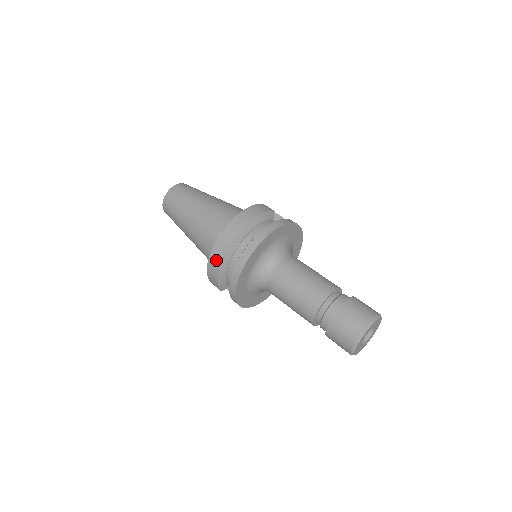
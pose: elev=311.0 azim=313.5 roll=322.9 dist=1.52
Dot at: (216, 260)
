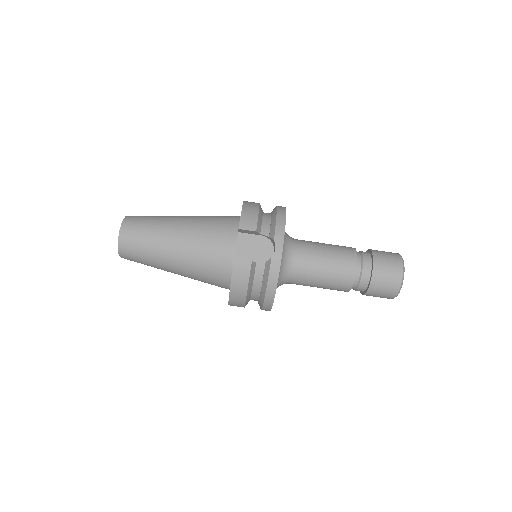
Dot at: occluded
